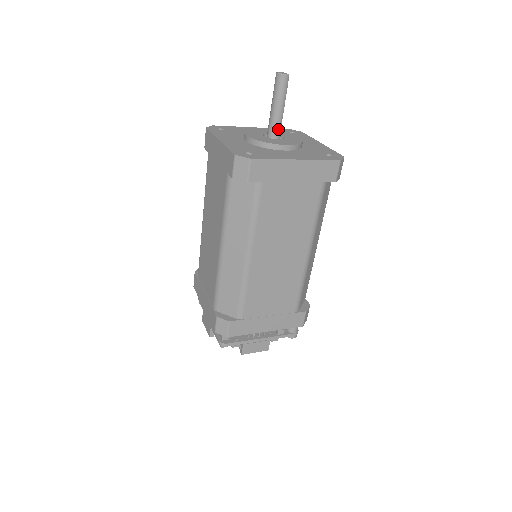
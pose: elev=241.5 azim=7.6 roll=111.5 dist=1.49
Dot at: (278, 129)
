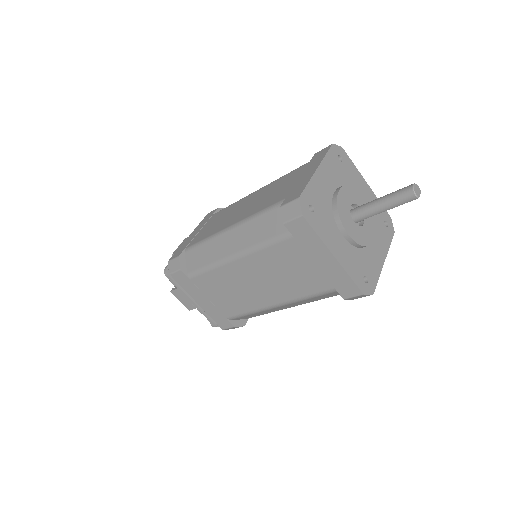
Dot at: (364, 216)
